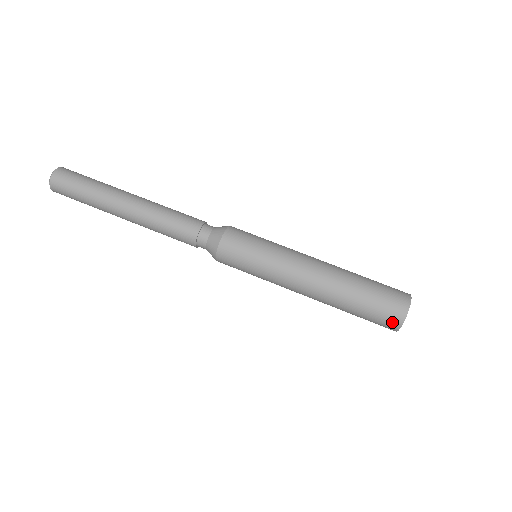
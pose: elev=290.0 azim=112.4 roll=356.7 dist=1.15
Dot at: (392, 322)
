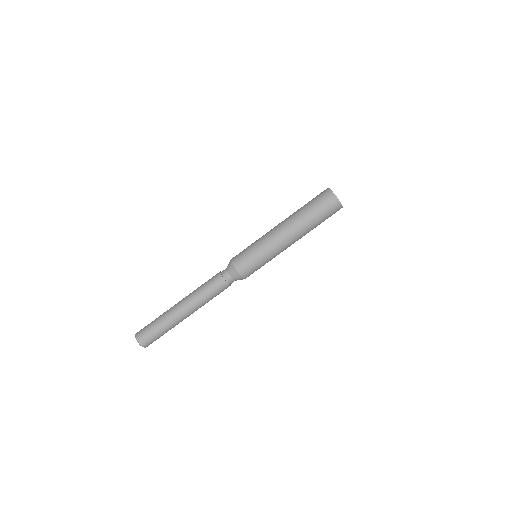
Dot at: occluded
